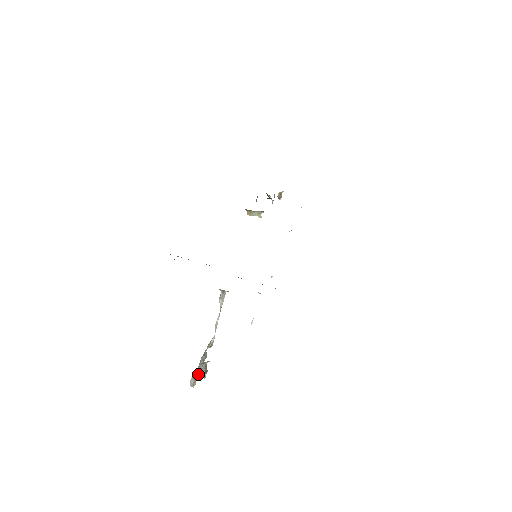
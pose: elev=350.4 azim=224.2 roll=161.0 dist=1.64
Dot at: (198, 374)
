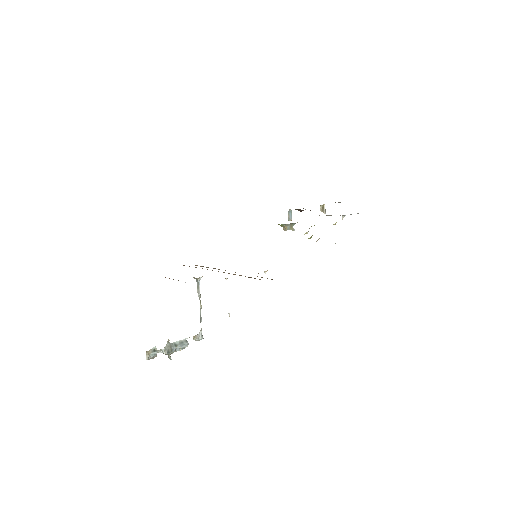
Dot at: (161, 352)
